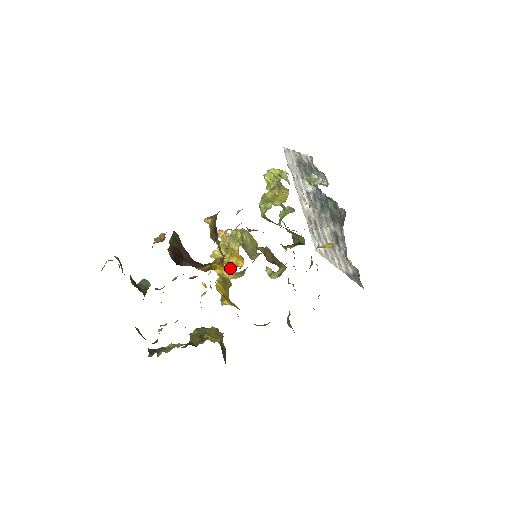
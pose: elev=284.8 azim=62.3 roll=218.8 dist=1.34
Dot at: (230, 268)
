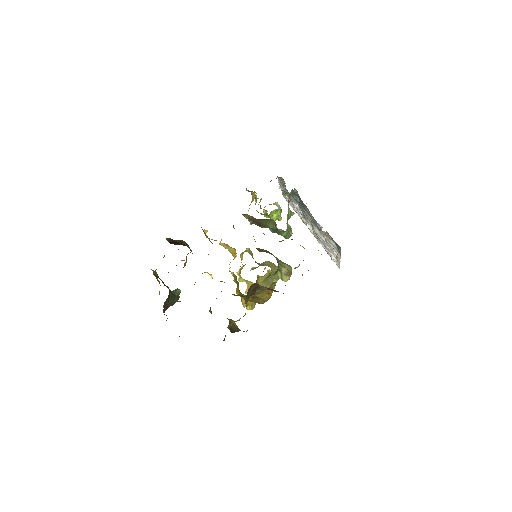
Dot at: occluded
